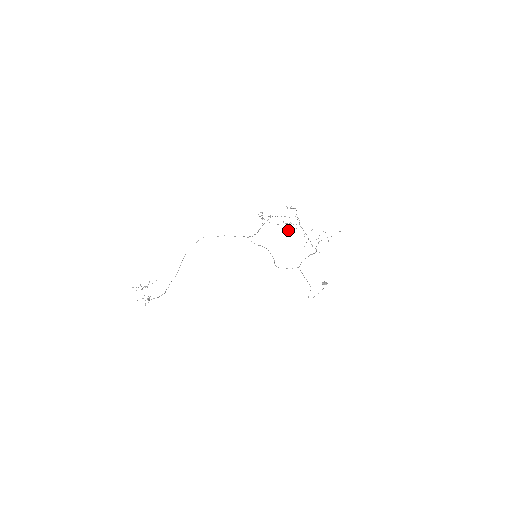
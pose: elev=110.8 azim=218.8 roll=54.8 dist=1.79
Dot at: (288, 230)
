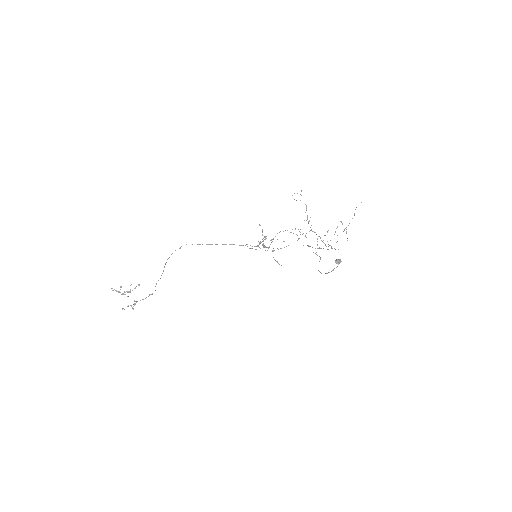
Dot at: occluded
